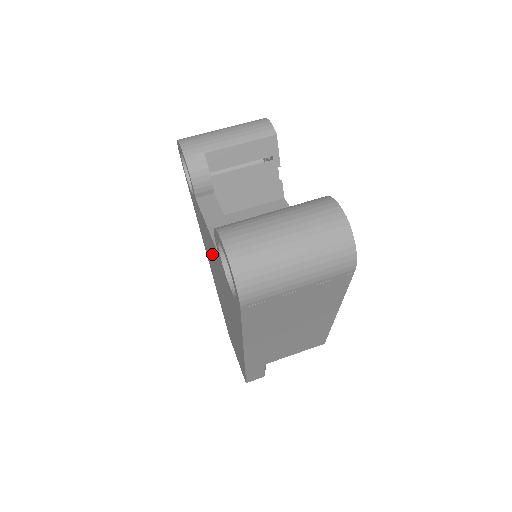
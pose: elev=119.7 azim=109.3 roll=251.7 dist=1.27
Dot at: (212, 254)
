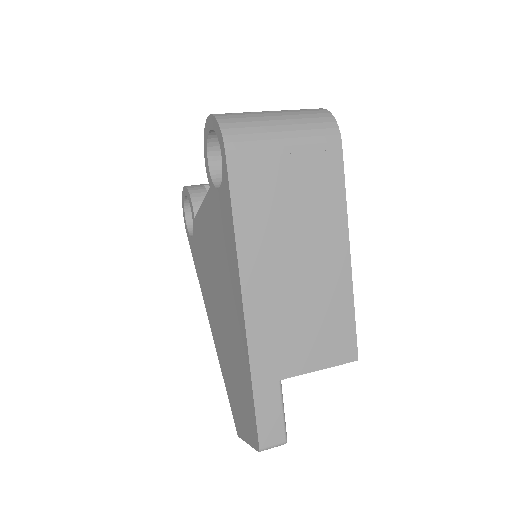
Dot at: (208, 250)
